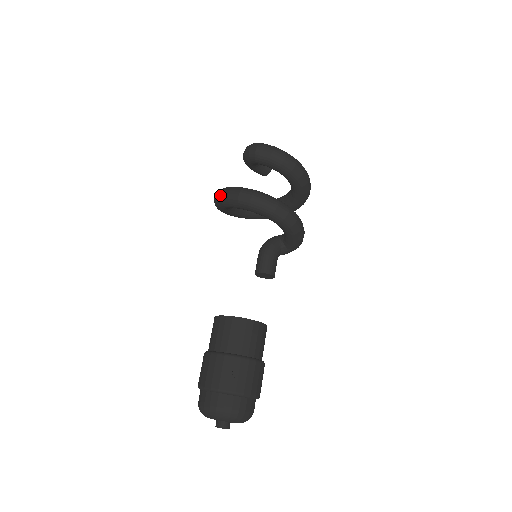
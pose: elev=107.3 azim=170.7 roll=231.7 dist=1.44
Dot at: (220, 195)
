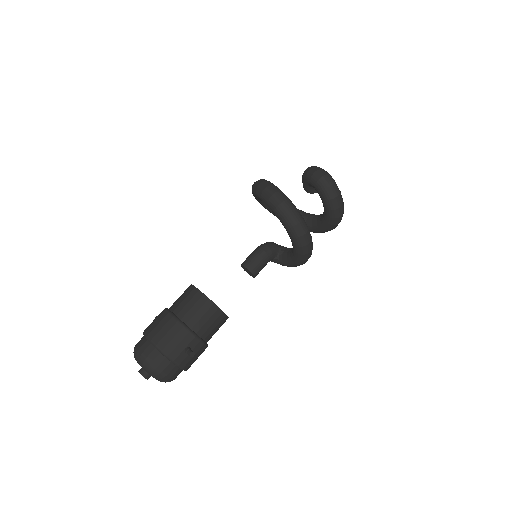
Dot at: (273, 195)
